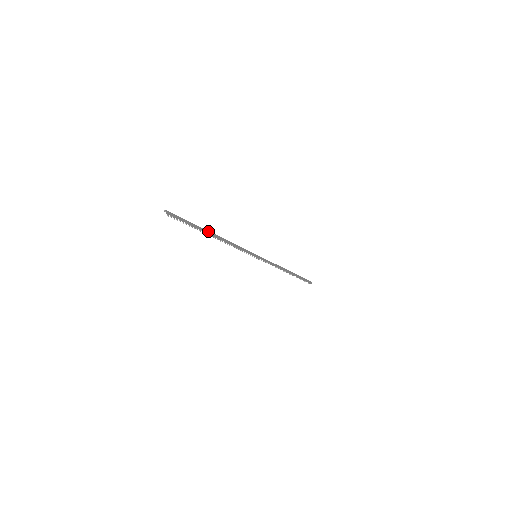
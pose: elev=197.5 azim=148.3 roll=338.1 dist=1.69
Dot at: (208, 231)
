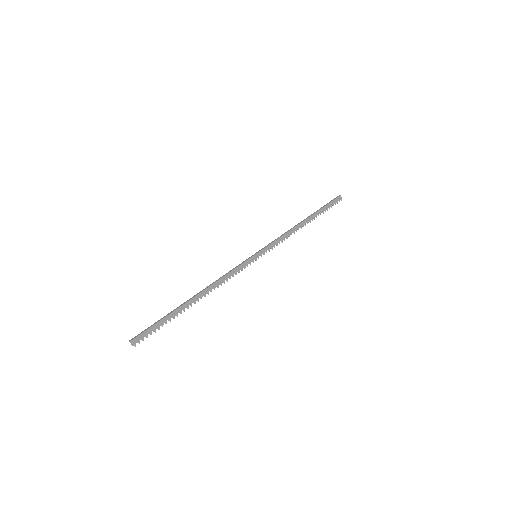
Dot at: (187, 302)
